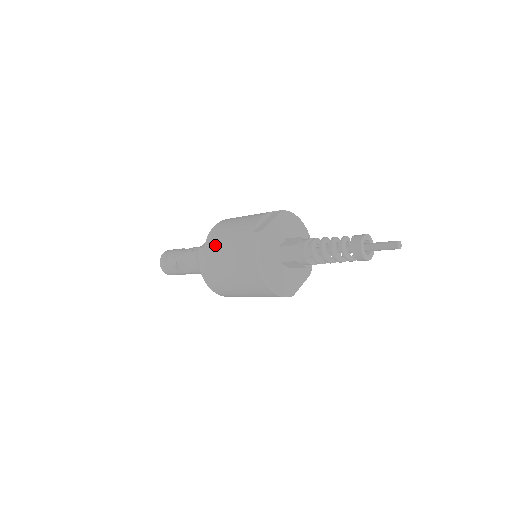
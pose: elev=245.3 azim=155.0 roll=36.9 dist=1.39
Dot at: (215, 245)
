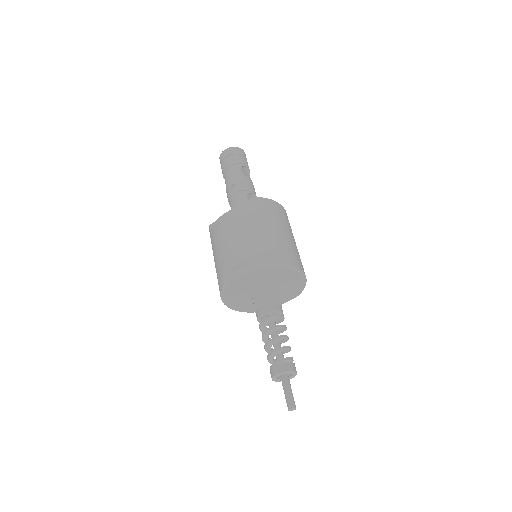
Dot at: (213, 243)
